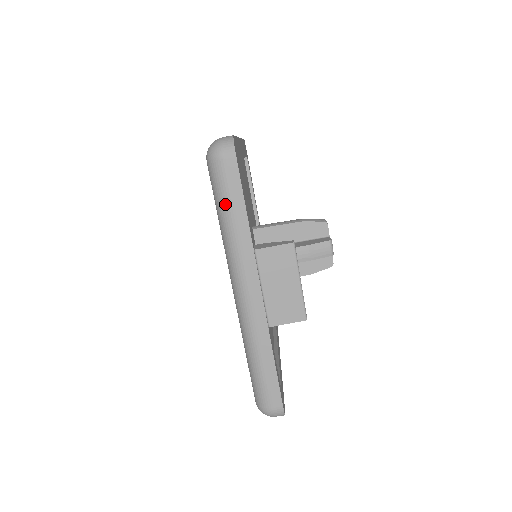
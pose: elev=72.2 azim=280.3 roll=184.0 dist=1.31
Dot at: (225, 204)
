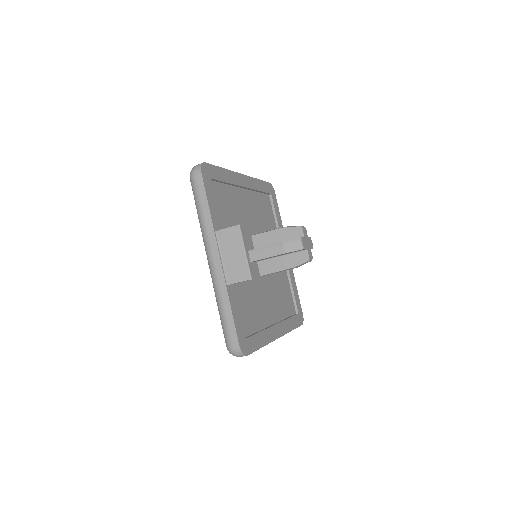
Dot at: (197, 203)
